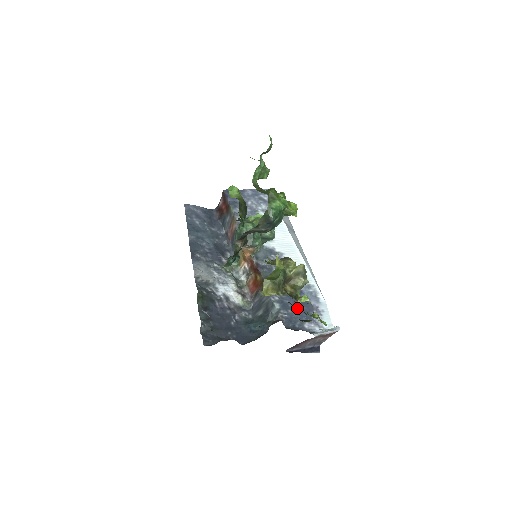
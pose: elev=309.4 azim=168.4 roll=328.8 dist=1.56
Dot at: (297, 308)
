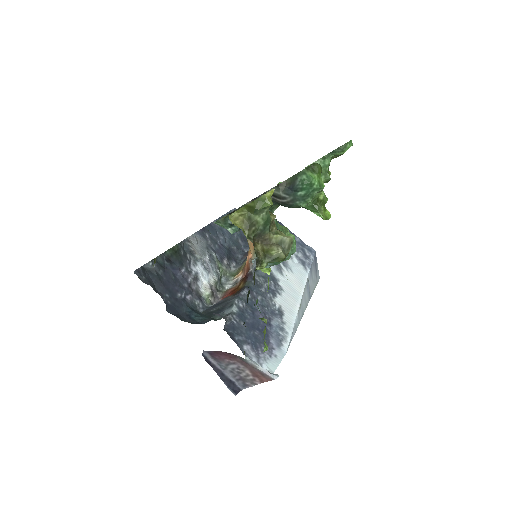
Dot at: (252, 329)
